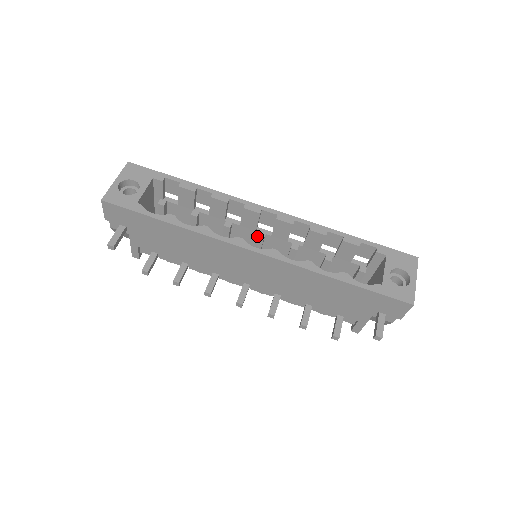
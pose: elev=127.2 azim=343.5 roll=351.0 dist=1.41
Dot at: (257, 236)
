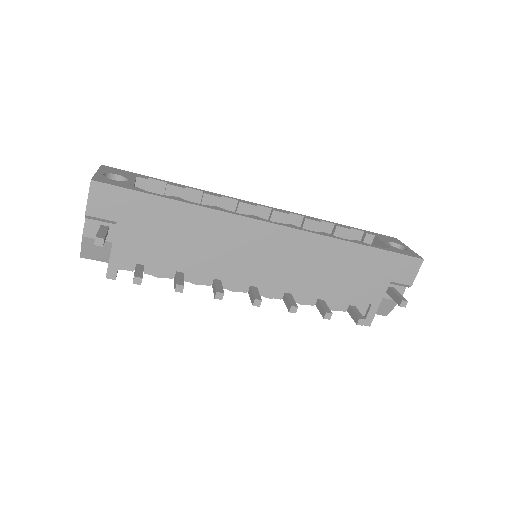
Dot at: occluded
